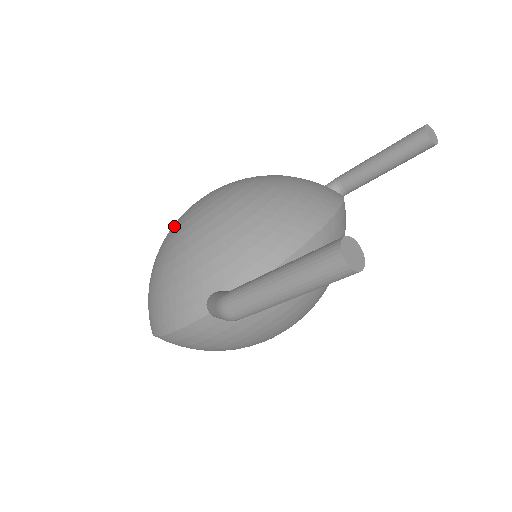
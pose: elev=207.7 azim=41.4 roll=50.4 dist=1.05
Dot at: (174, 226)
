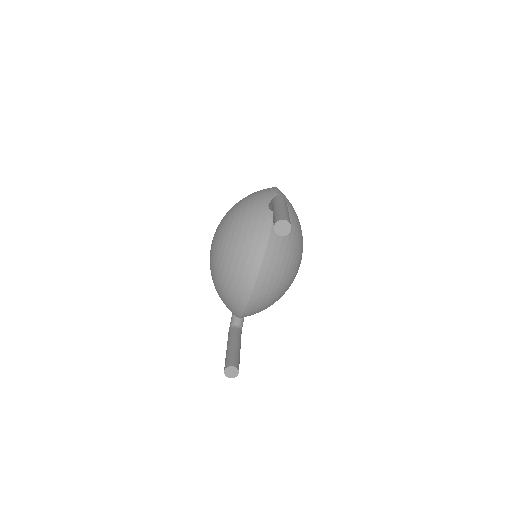
Dot at: occluded
